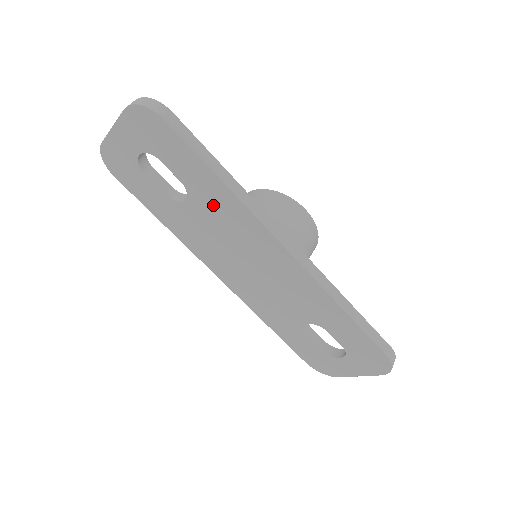
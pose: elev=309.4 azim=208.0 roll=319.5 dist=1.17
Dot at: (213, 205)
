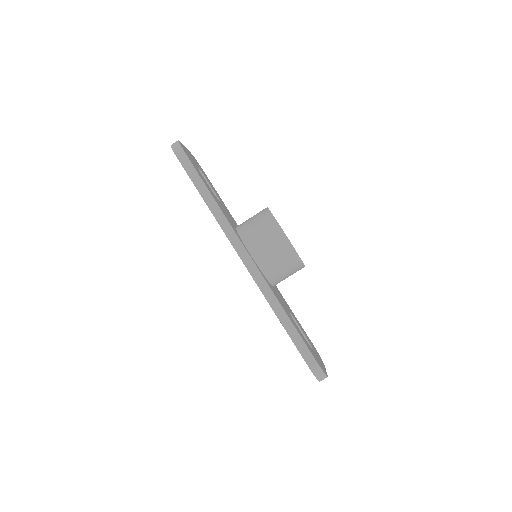
Dot at: occluded
